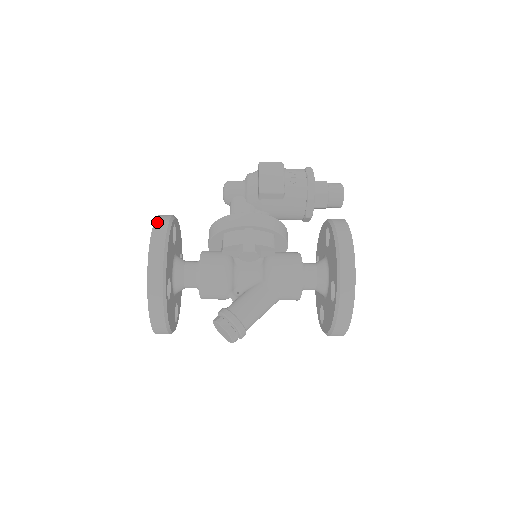
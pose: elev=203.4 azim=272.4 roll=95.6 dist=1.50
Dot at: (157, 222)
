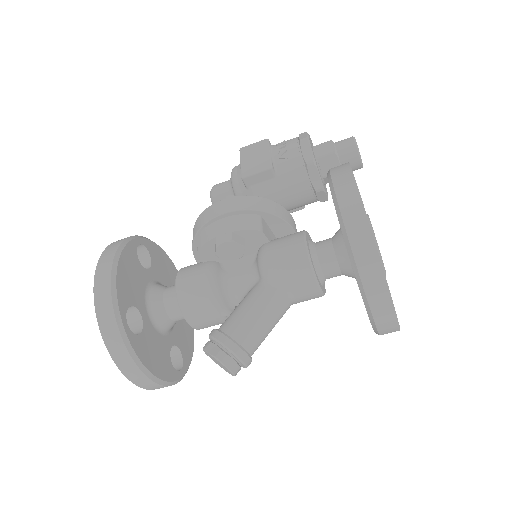
Dot at: (112, 244)
